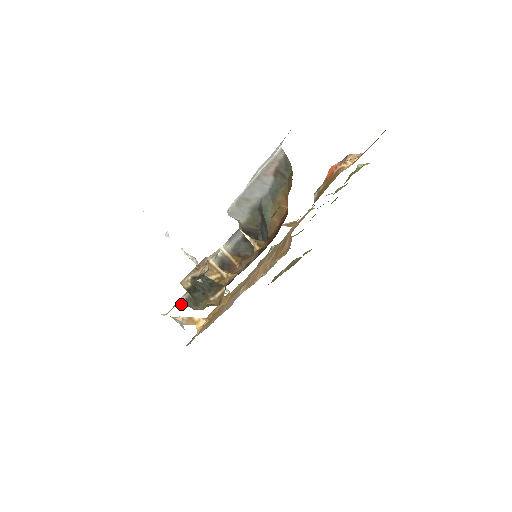
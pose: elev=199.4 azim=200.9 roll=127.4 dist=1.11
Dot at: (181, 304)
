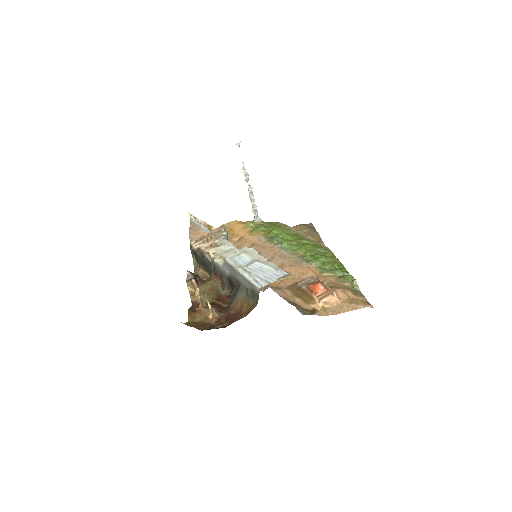
Dot at: occluded
